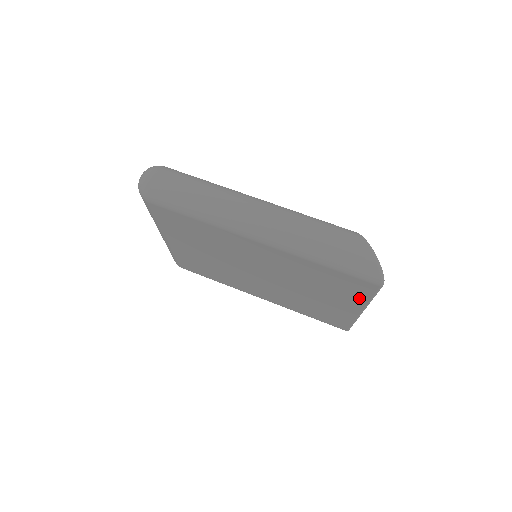
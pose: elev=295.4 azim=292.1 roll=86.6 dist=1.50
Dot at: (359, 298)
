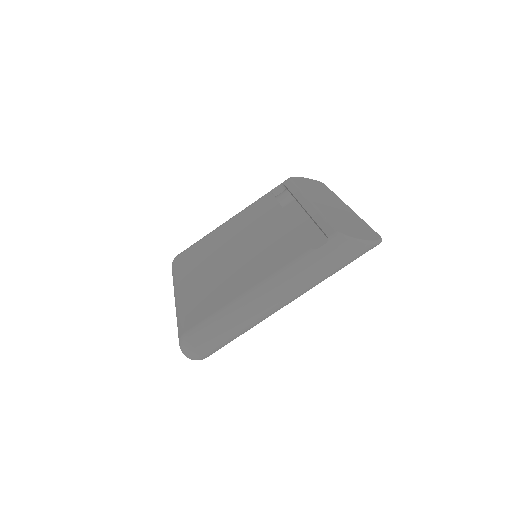
Dot at: occluded
